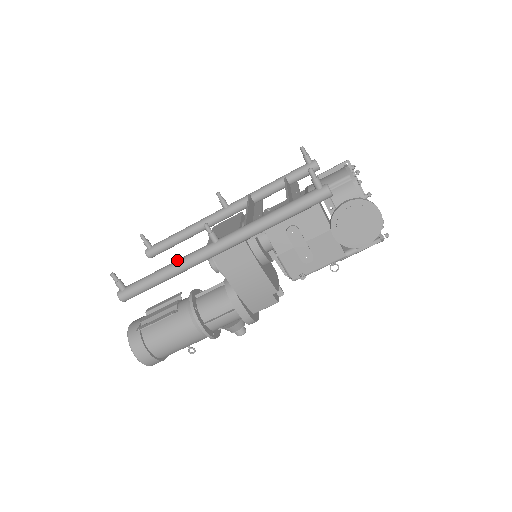
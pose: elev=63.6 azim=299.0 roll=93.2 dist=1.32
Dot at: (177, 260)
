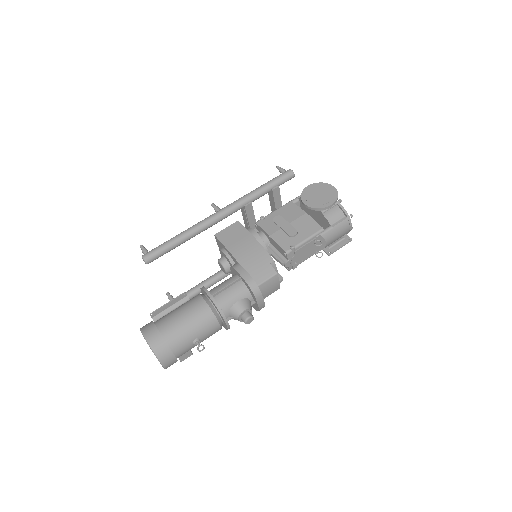
Dot at: occluded
